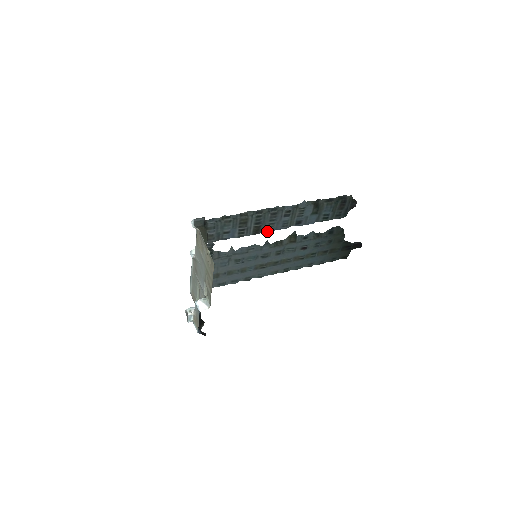
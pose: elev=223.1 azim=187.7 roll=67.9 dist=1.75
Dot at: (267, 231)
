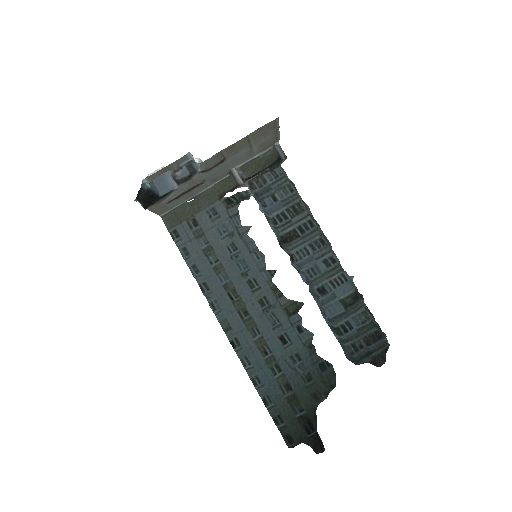
Dot at: (293, 254)
